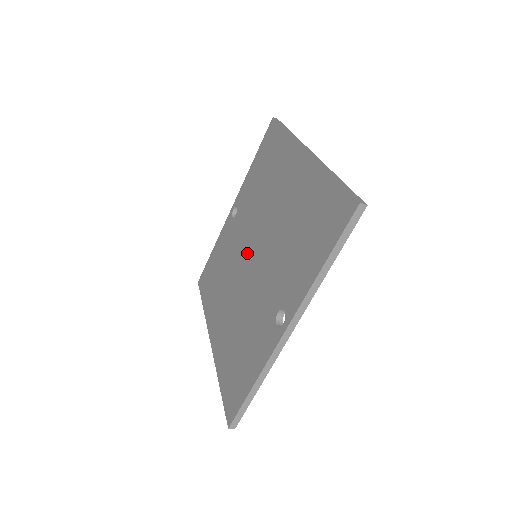
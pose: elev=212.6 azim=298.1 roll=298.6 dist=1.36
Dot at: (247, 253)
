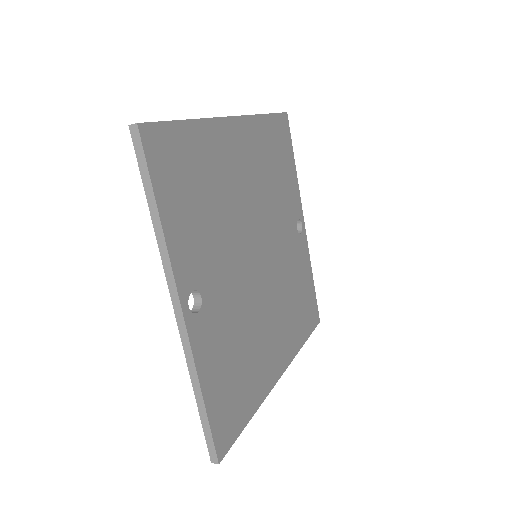
Dot at: occluded
